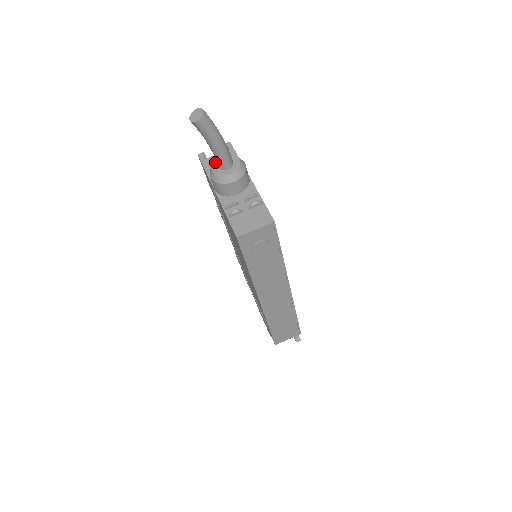
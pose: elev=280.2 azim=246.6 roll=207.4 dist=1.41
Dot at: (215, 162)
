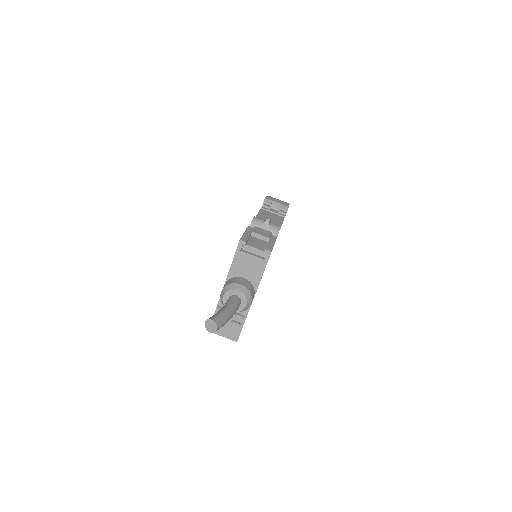
Dot at: (230, 292)
